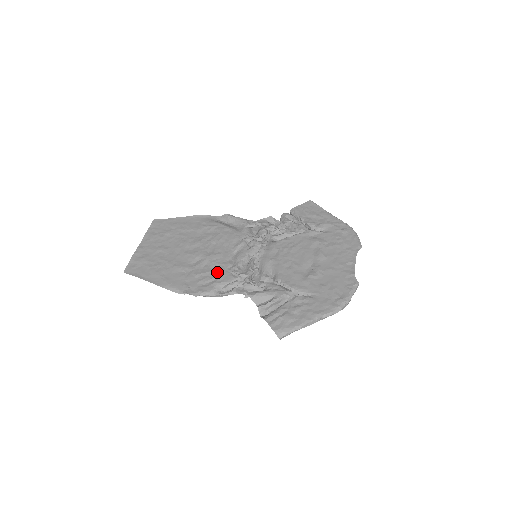
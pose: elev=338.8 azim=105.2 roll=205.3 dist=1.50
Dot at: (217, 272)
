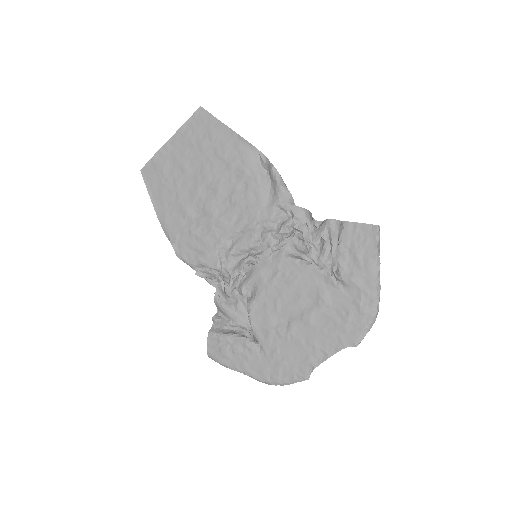
Dot at: (208, 246)
